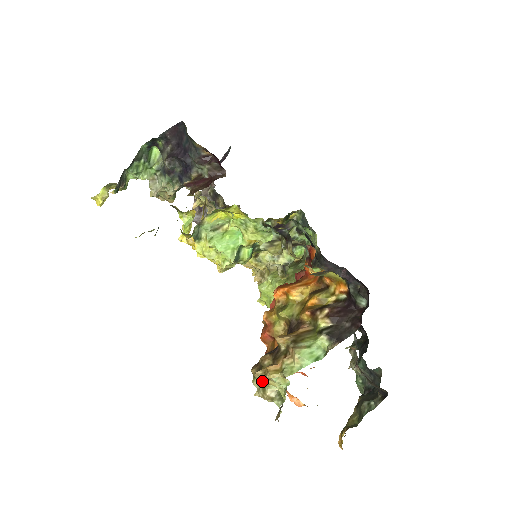
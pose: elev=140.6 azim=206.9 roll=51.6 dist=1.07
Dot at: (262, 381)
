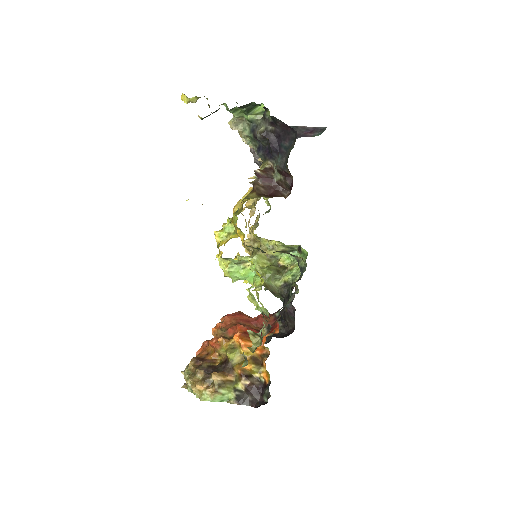
Dot at: (189, 380)
